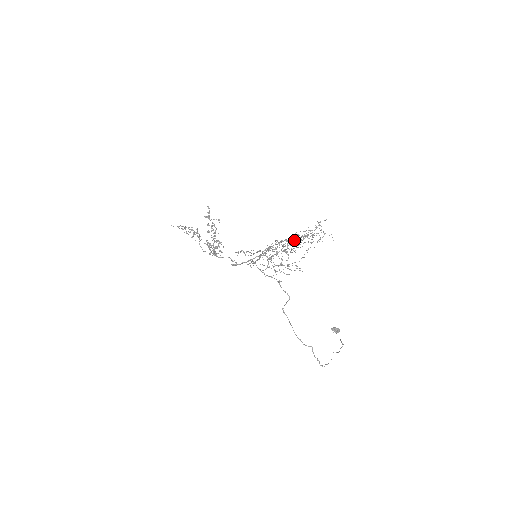
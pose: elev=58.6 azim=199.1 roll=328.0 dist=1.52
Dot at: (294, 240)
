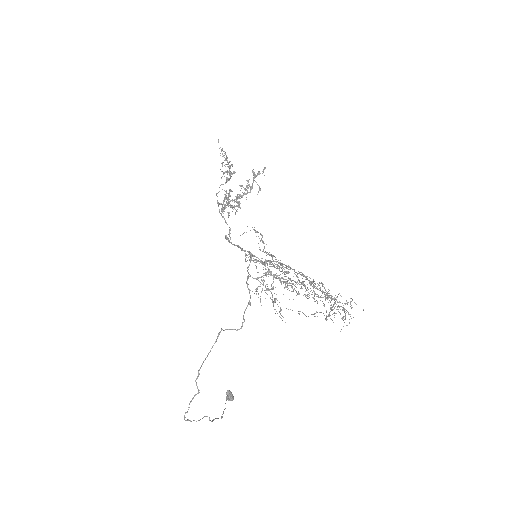
Dot at: occluded
